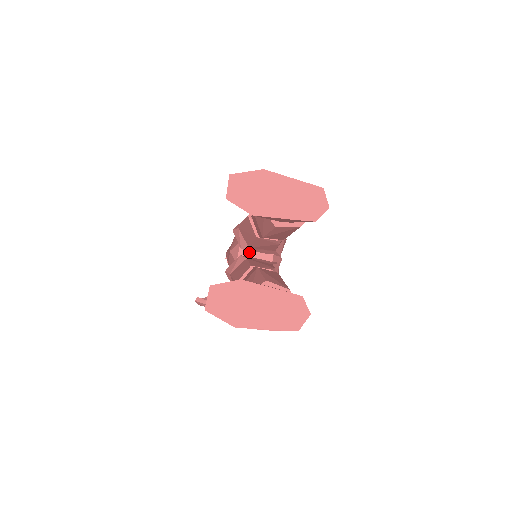
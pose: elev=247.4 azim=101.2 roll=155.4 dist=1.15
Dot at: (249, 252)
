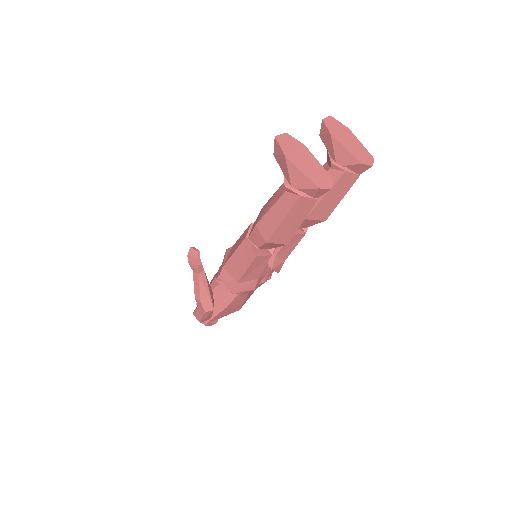
Dot at: occluded
